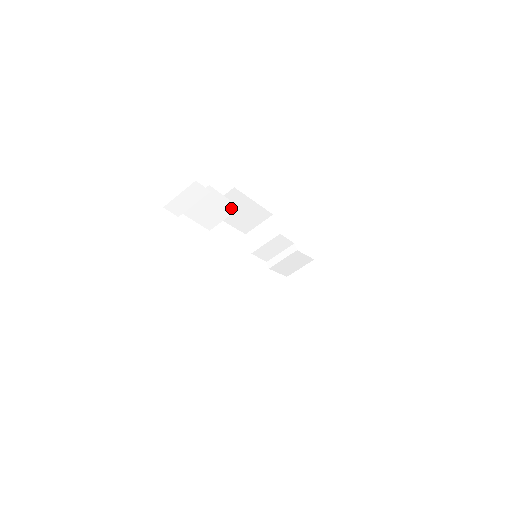
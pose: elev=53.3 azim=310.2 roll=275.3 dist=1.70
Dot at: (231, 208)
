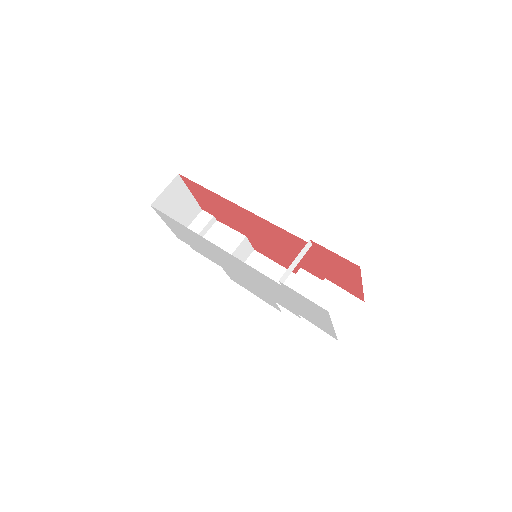
Dot at: (238, 239)
